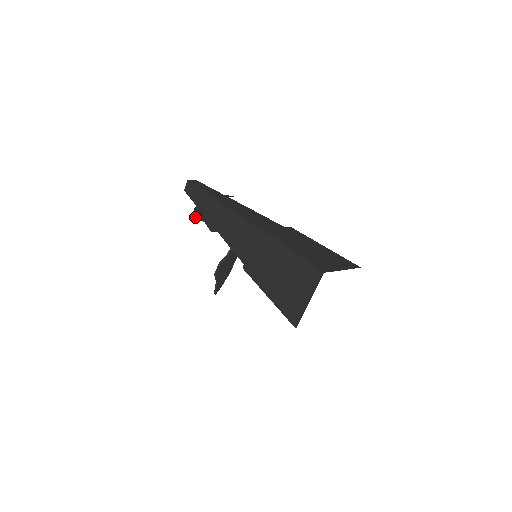
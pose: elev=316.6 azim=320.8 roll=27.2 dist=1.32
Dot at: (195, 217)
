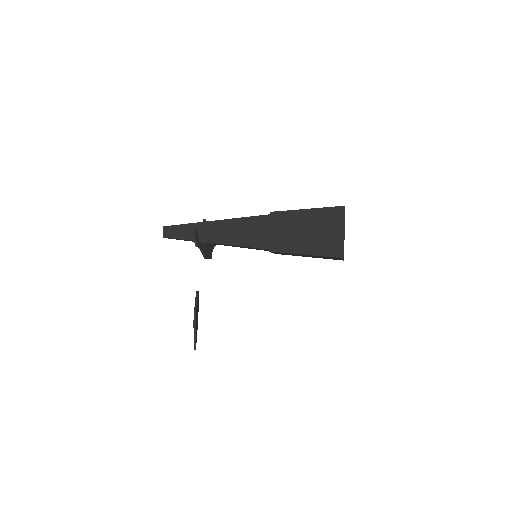
Dot at: (196, 244)
